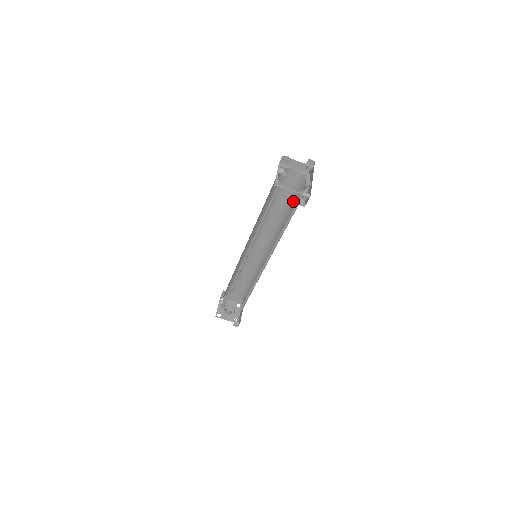
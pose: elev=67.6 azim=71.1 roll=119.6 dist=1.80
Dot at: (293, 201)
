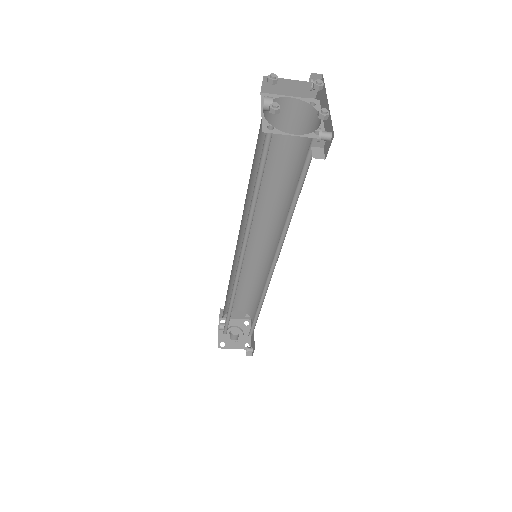
Dot at: (298, 156)
